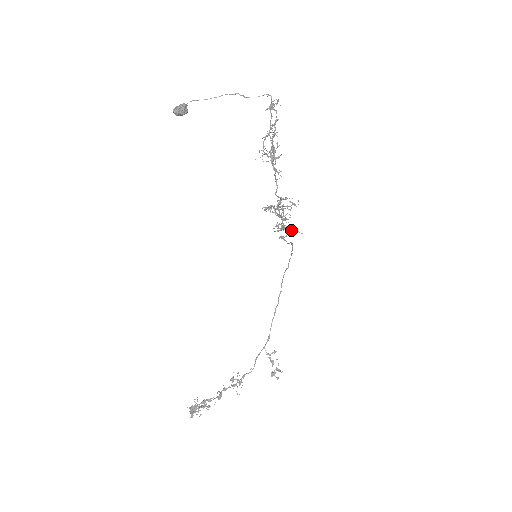
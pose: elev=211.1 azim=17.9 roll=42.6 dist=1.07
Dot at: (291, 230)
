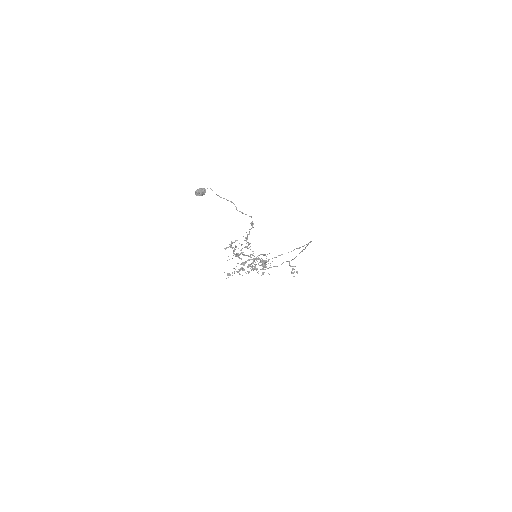
Dot at: (262, 272)
